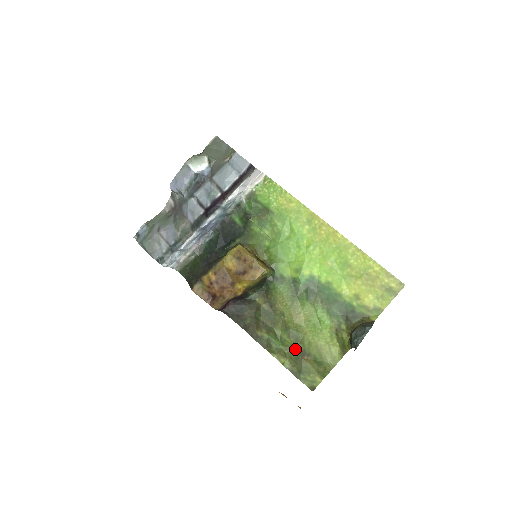
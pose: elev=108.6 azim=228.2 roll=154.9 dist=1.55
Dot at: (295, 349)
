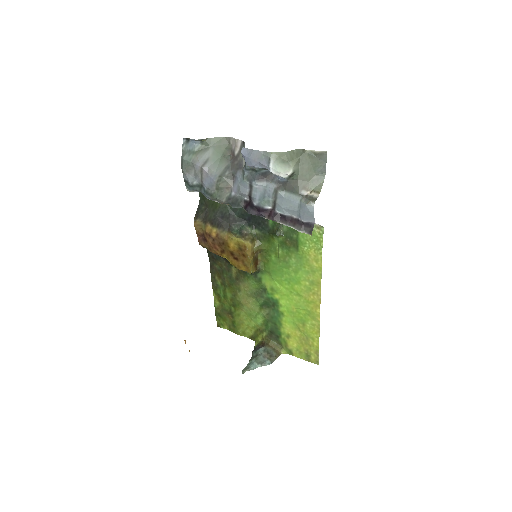
Dot at: (229, 306)
